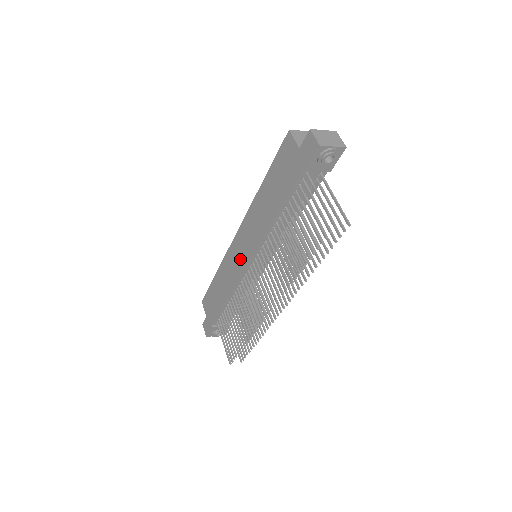
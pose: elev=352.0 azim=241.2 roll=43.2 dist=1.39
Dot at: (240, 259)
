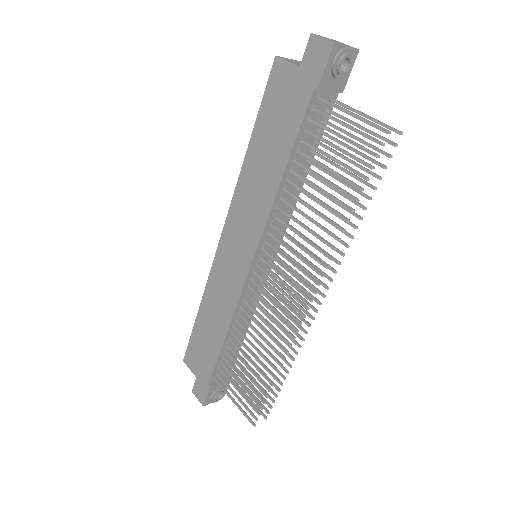
Dot at: (236, 266)
